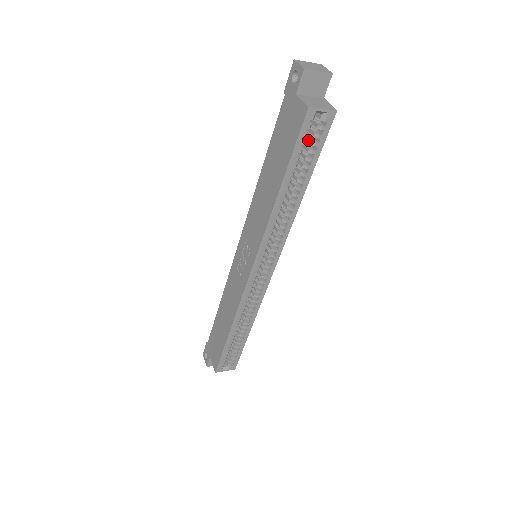
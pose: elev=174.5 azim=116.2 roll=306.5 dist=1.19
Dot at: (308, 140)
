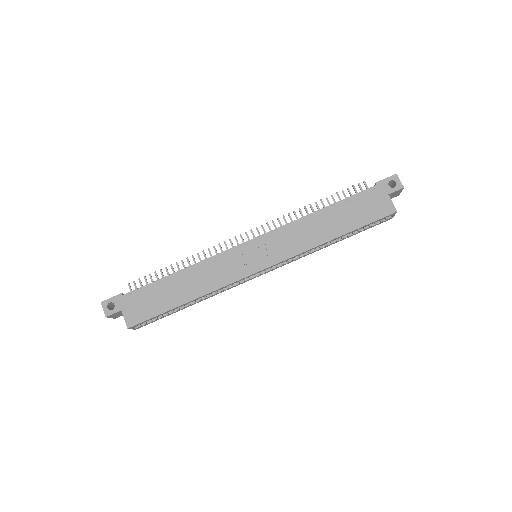
Dot at: occluded
